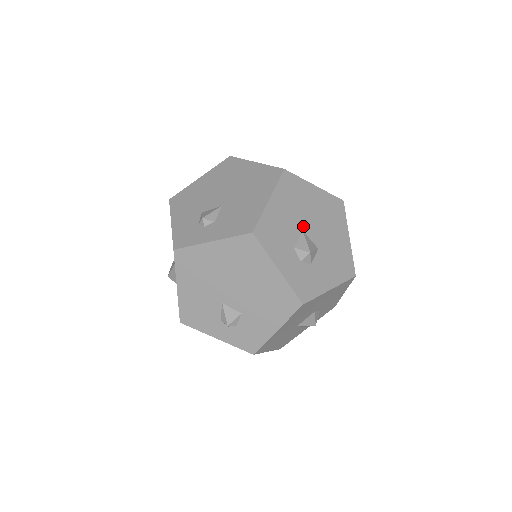
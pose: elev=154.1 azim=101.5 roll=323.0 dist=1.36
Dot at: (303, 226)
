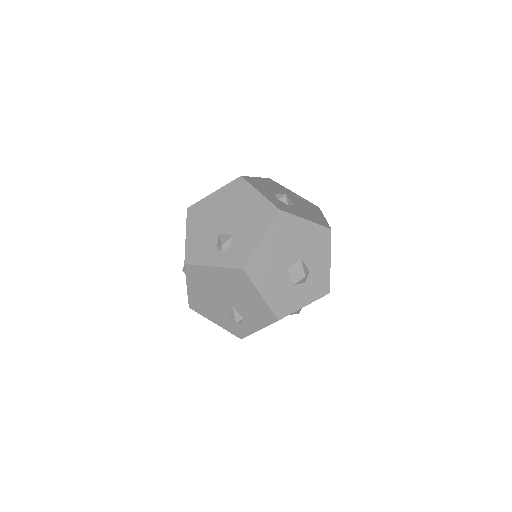
Dot at: occluded
